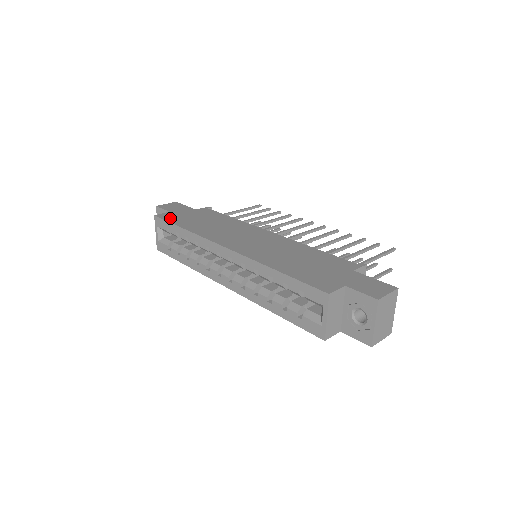
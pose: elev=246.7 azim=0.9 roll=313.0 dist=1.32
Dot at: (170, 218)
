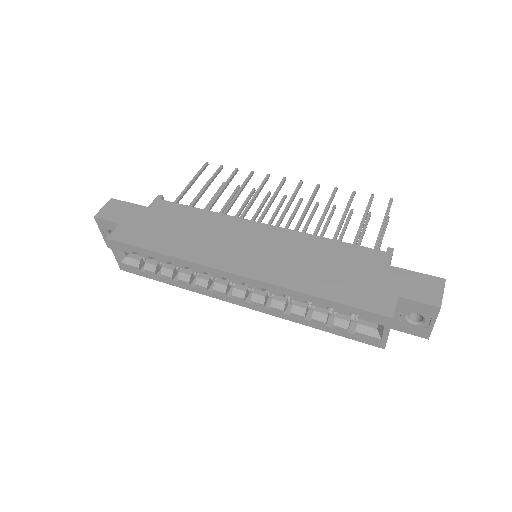
Dot at: (131, 238)
